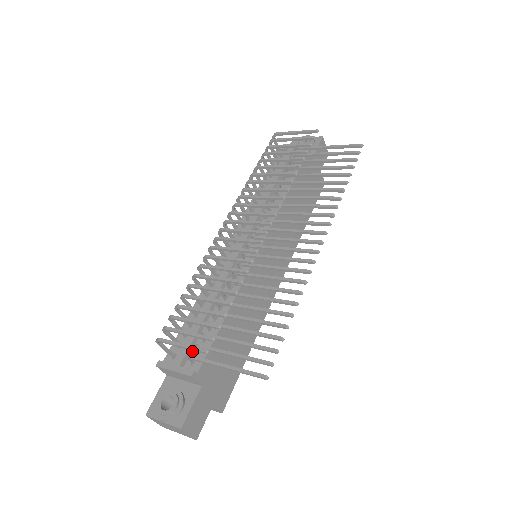
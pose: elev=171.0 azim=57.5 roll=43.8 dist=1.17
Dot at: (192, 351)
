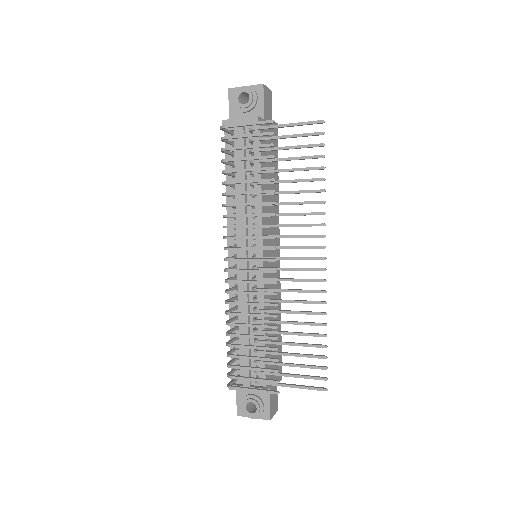
Dot at: (251, 370)
